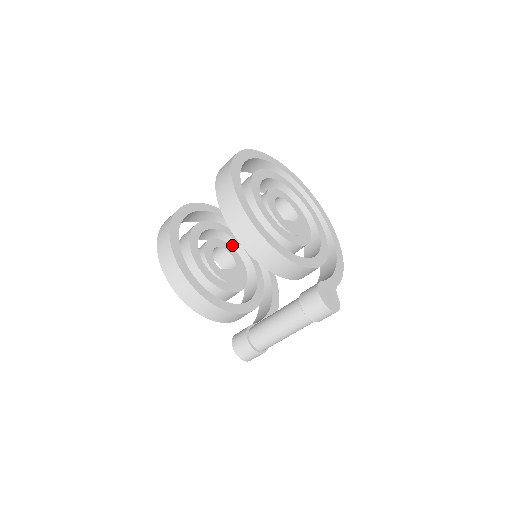
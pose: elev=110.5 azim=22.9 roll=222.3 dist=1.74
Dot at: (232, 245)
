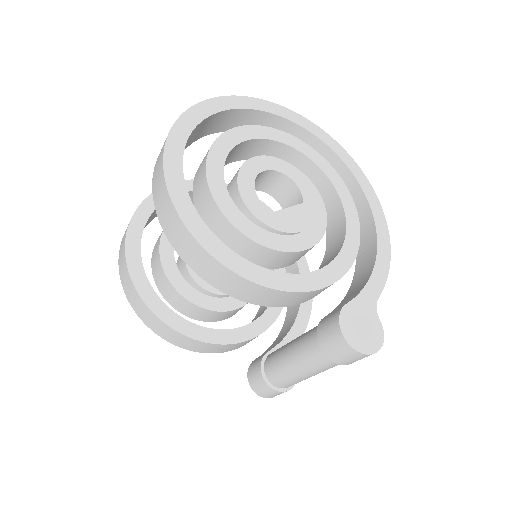
Dot at: occluded
